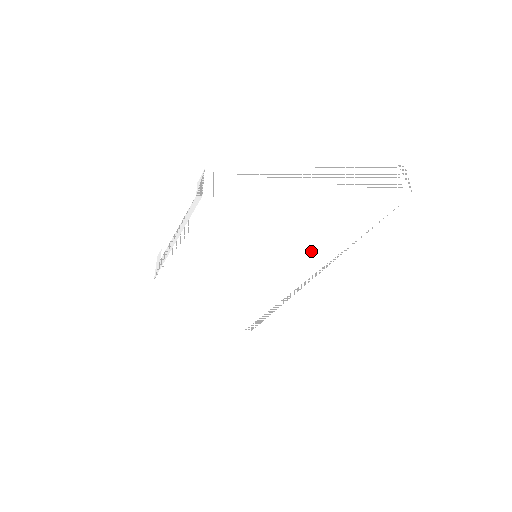
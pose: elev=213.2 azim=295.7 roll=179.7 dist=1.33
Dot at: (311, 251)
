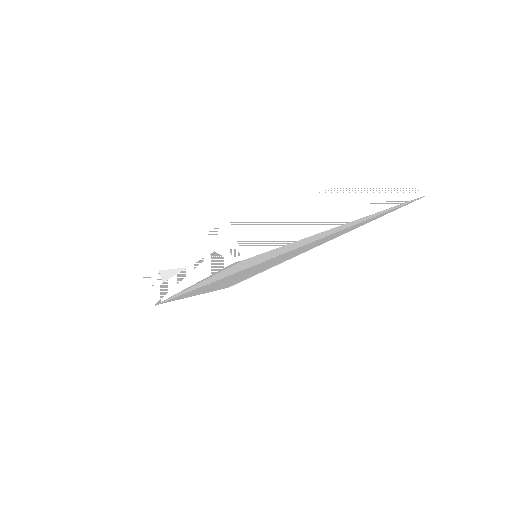
Dot at: (315, 244)
